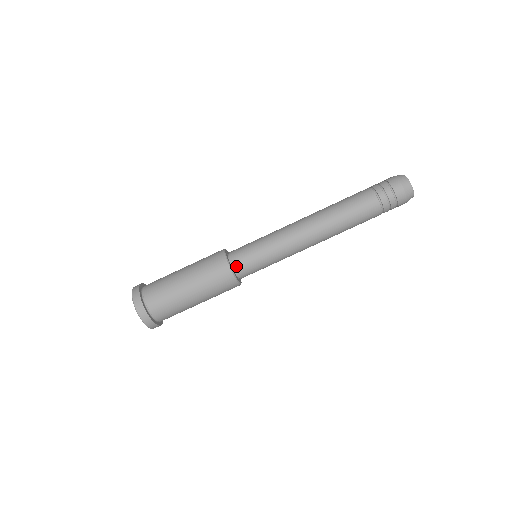
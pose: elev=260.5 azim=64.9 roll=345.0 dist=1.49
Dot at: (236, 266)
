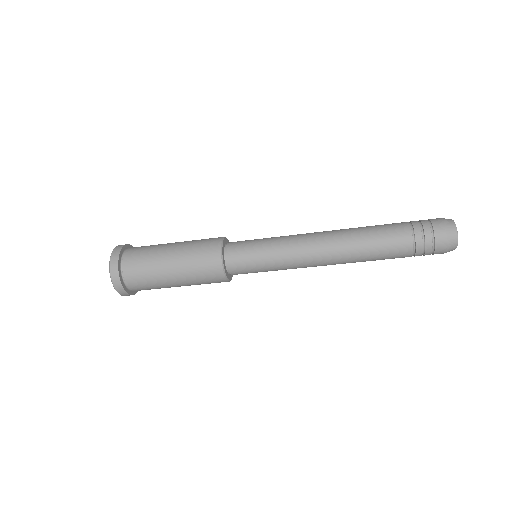
Dot at: occluded
